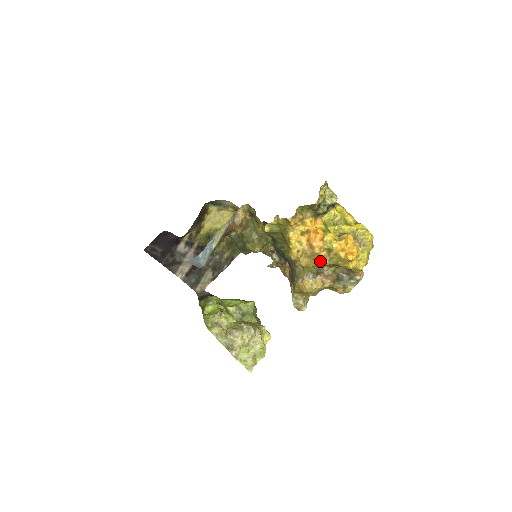
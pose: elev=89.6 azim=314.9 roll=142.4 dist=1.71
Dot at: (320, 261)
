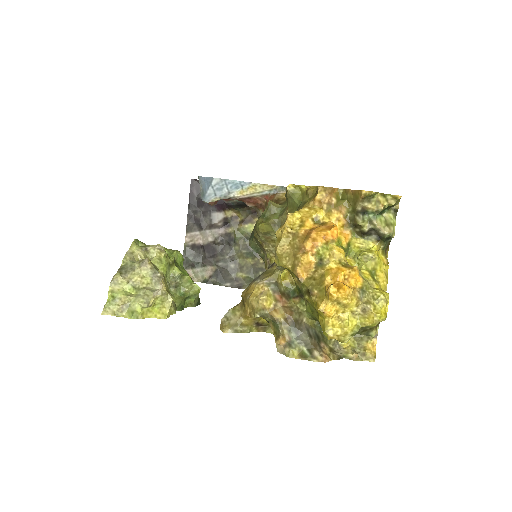
Dot at: (298, 264)
